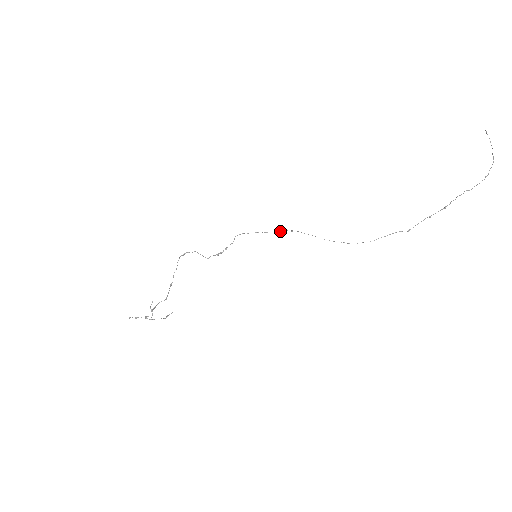
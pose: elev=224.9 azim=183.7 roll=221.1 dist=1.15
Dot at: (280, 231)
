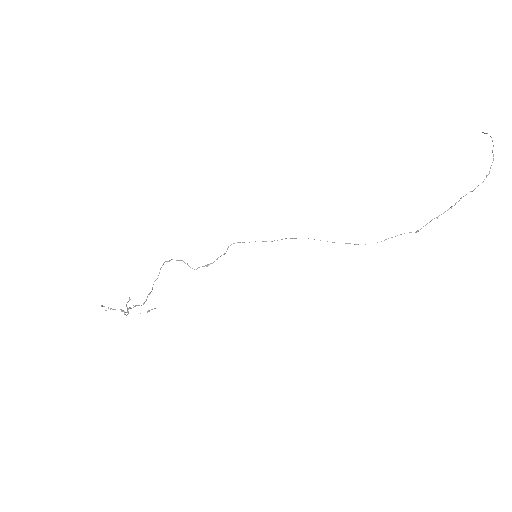
Dot at: occluded
